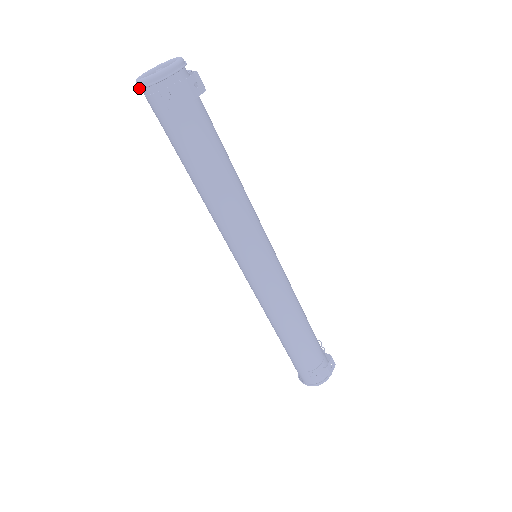
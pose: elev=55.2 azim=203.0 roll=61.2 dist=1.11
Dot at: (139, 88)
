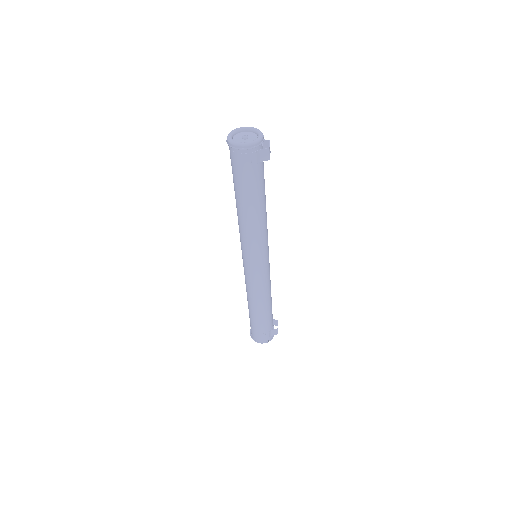
Dot at: (236, 148)
